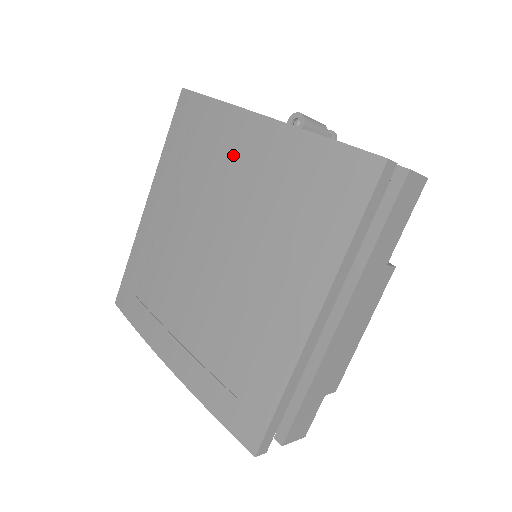
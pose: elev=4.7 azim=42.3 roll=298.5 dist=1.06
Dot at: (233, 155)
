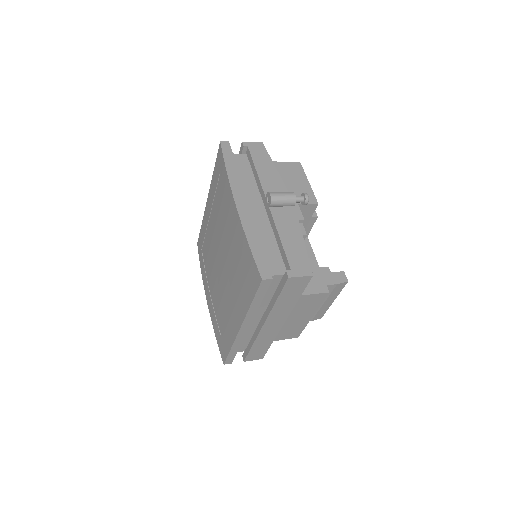
Dot at: (228, 215)
